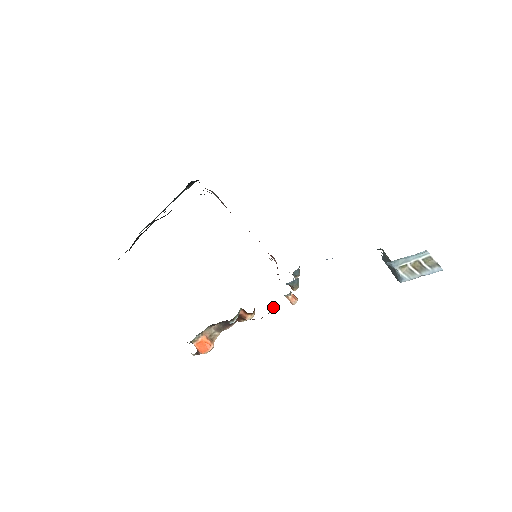
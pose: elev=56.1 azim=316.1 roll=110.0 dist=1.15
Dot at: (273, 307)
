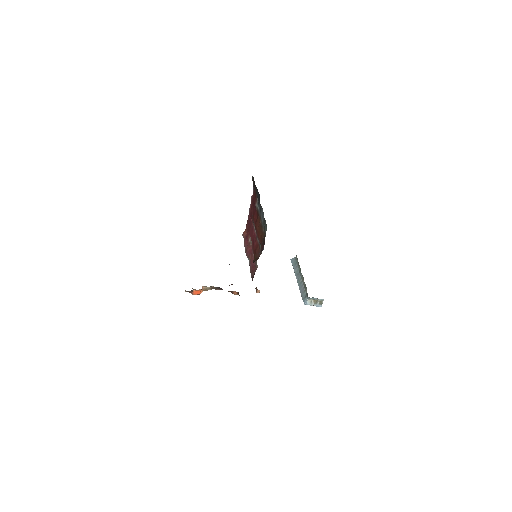
Dot at: occluded
